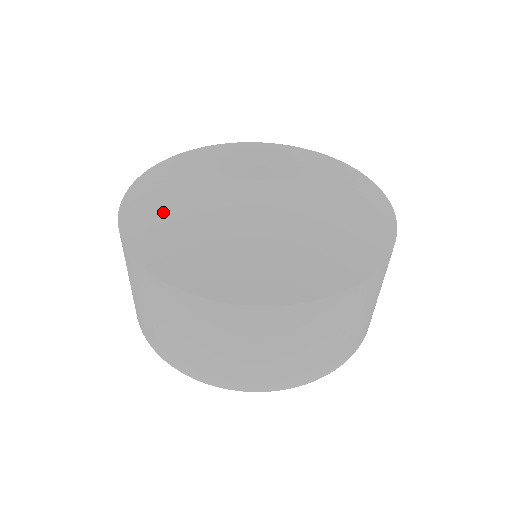
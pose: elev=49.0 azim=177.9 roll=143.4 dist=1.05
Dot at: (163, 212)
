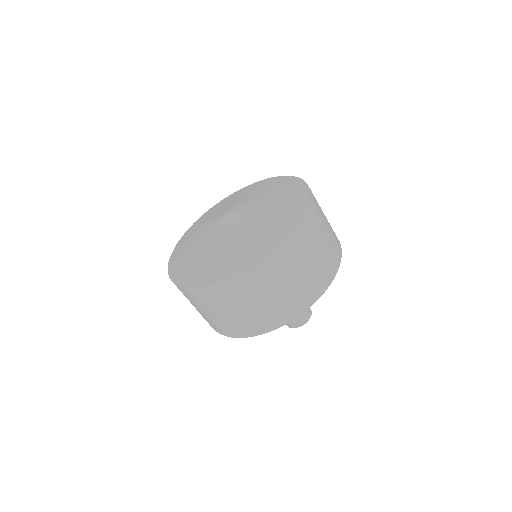
Dot at: (191, 261)
